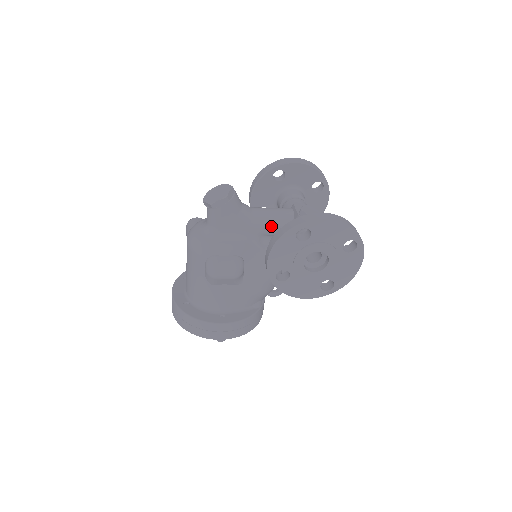
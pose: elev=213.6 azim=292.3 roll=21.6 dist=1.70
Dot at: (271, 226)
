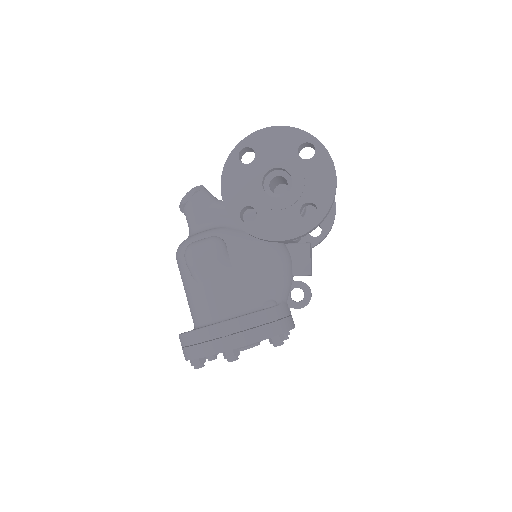
Dot at: occluded
